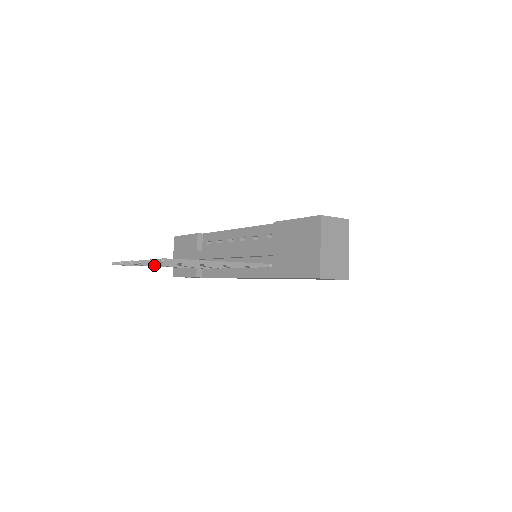
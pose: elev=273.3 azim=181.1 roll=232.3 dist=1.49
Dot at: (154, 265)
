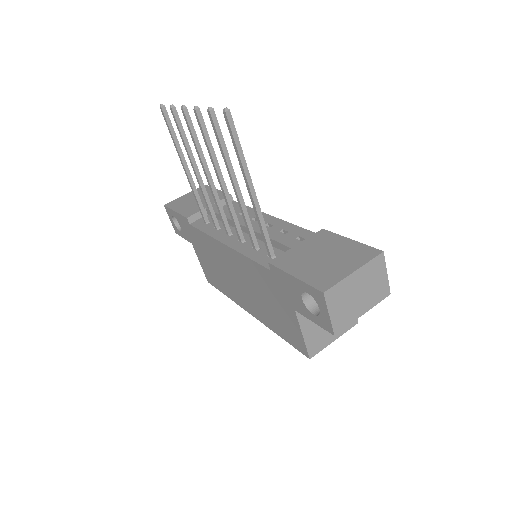
Dot at: (187, 147)
